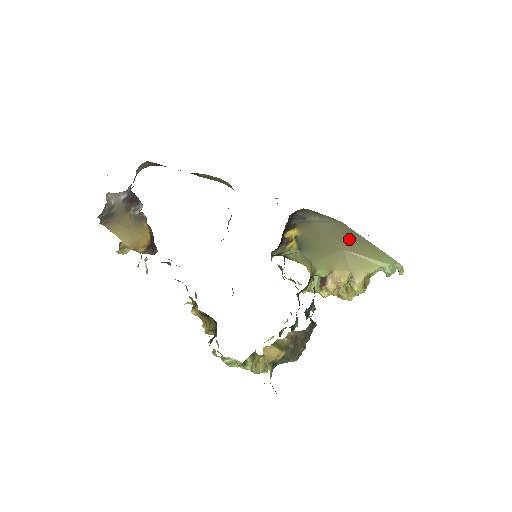
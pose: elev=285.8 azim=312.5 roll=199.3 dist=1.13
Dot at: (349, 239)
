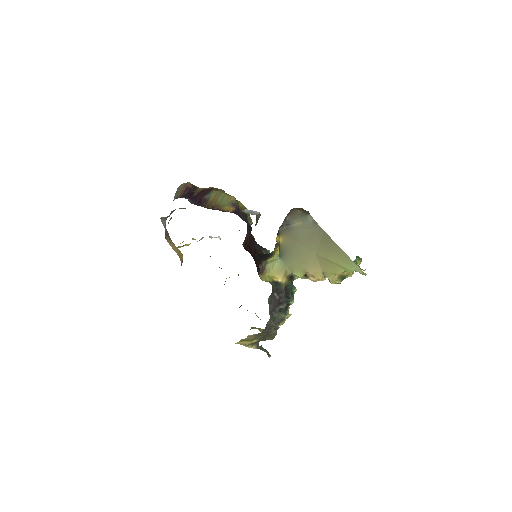
Dot at: (322, 244)
